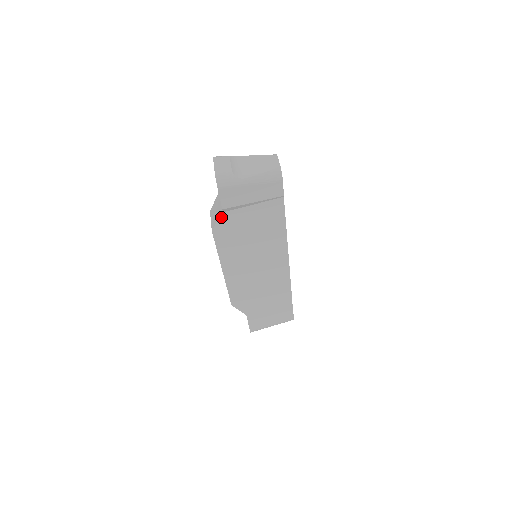
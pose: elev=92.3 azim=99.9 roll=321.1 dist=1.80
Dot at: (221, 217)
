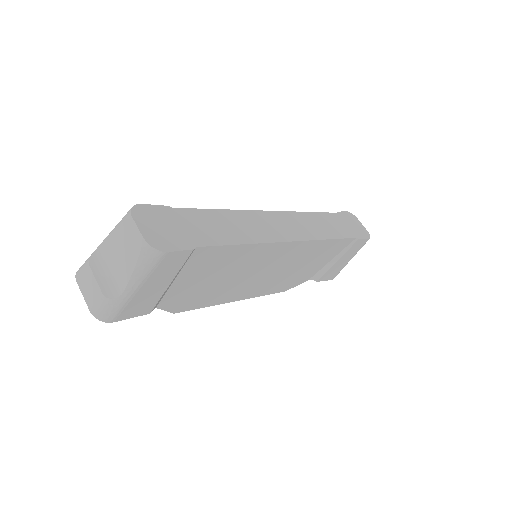
Dot at: (162, 307)
